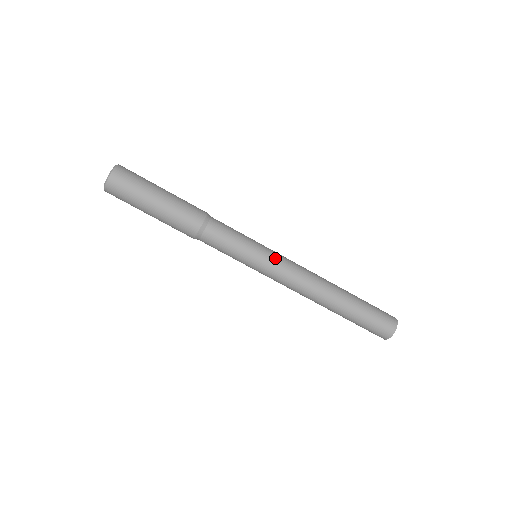
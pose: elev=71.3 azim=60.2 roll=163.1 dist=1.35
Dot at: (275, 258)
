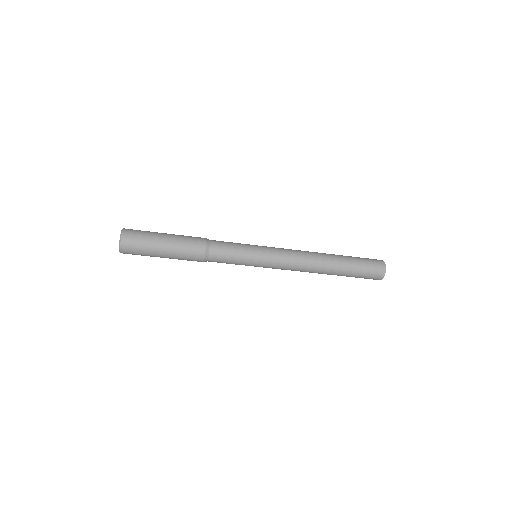
Dot at: (271, 254)
